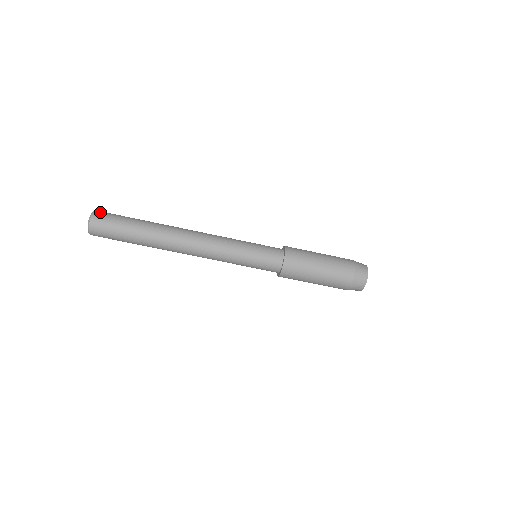
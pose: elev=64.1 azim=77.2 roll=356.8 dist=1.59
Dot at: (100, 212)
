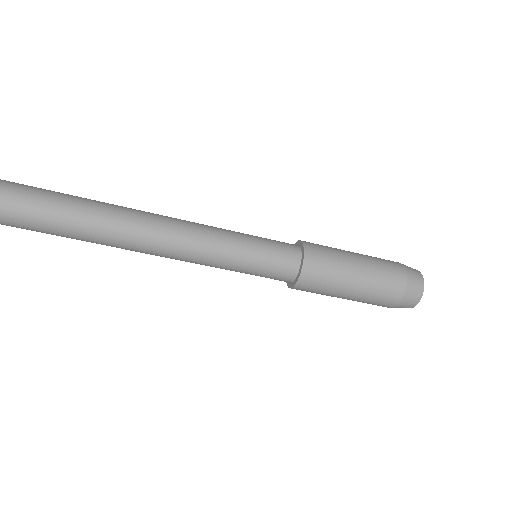
Dot at: out of frame
